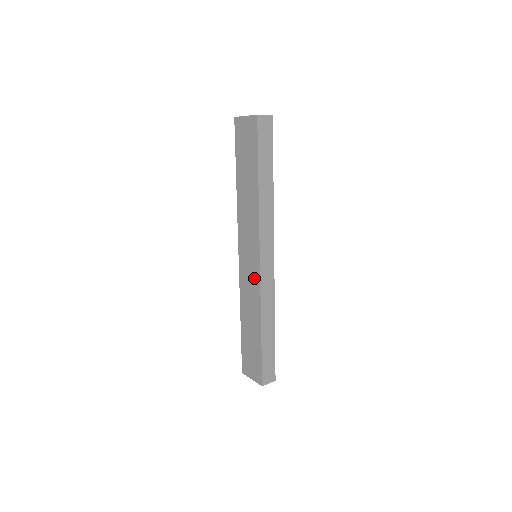
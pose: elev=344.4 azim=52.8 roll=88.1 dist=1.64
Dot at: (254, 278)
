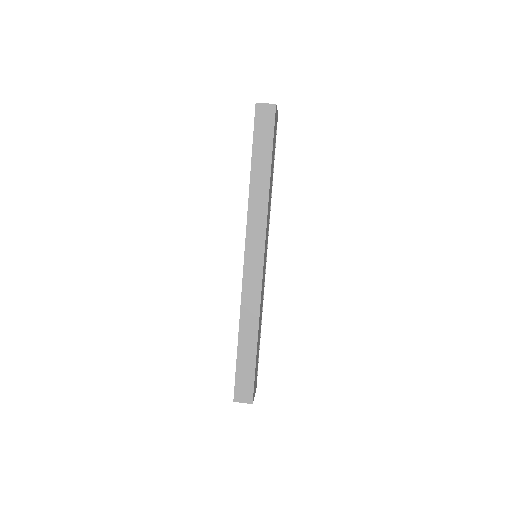
Dot at: occluded
